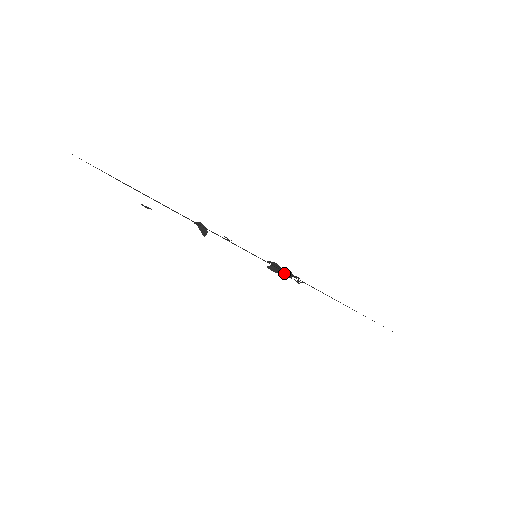
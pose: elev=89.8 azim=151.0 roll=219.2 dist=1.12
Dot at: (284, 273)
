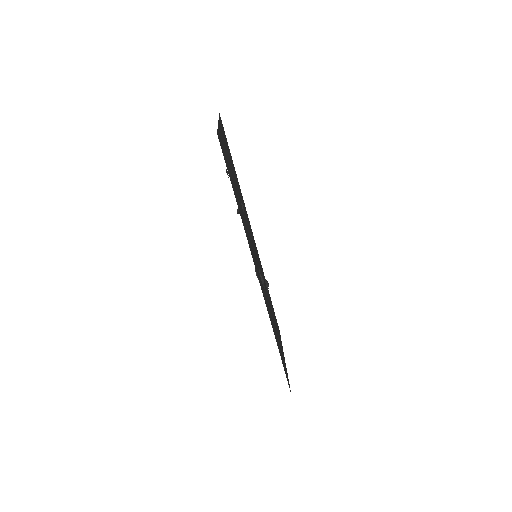
Dot at: (260, 277)
